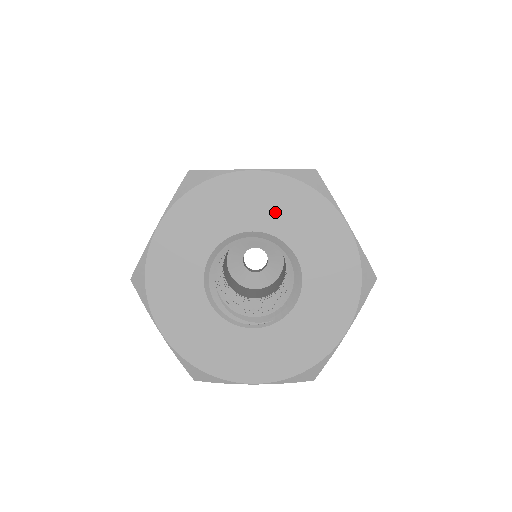
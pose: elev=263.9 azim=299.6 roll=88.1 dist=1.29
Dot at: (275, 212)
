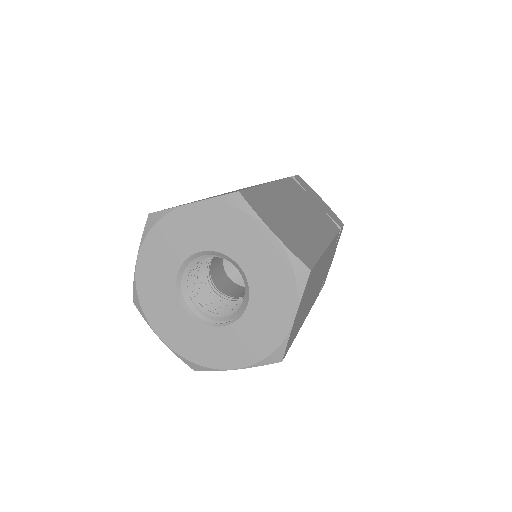
Dot at: (213, 233)
